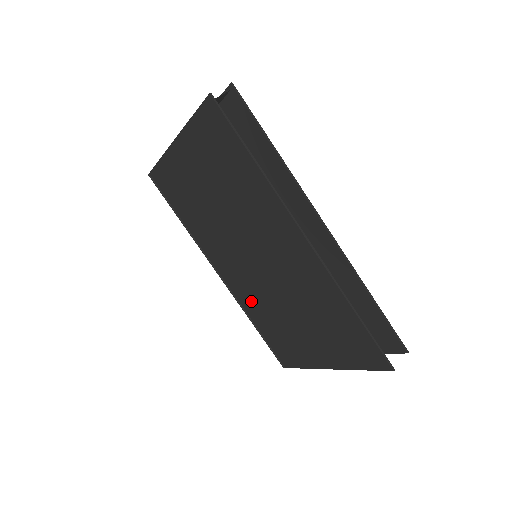
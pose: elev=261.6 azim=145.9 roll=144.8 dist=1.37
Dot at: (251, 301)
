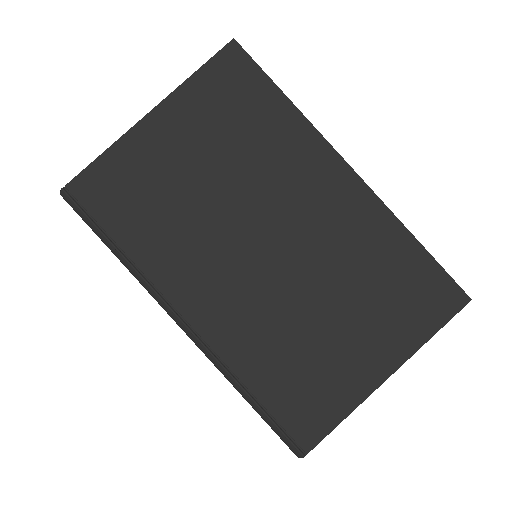
Dot at: (249, 337)
